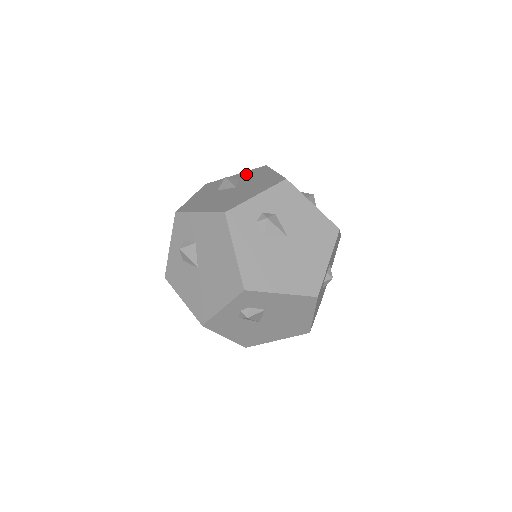
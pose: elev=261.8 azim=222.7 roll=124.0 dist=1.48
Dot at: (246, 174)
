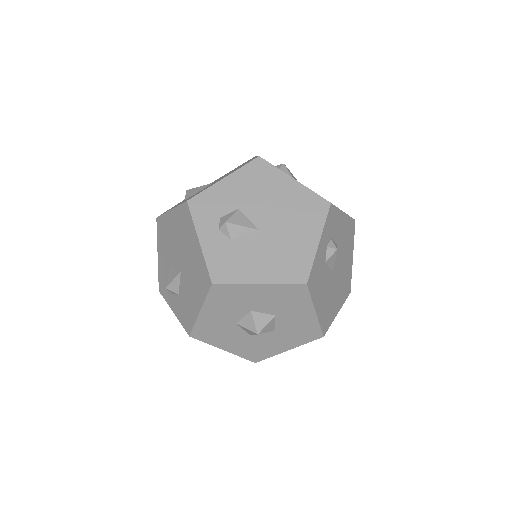
Dot at: occluded
